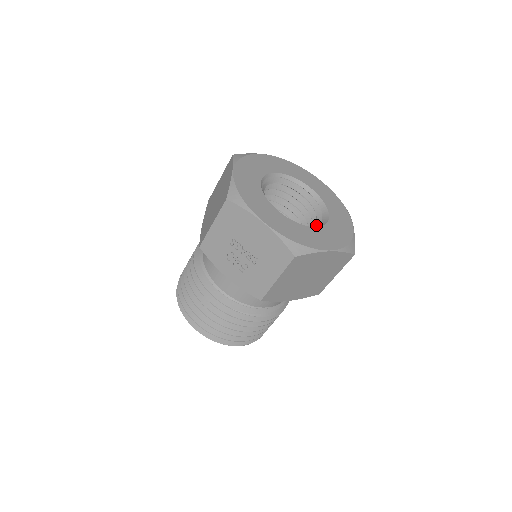
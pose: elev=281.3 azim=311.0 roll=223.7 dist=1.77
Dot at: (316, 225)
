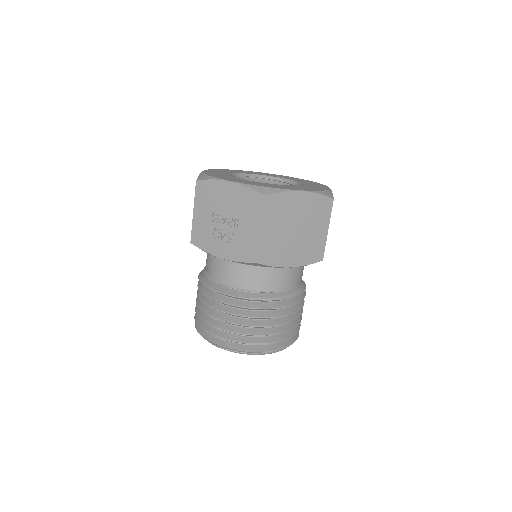
Dot at: occluded
